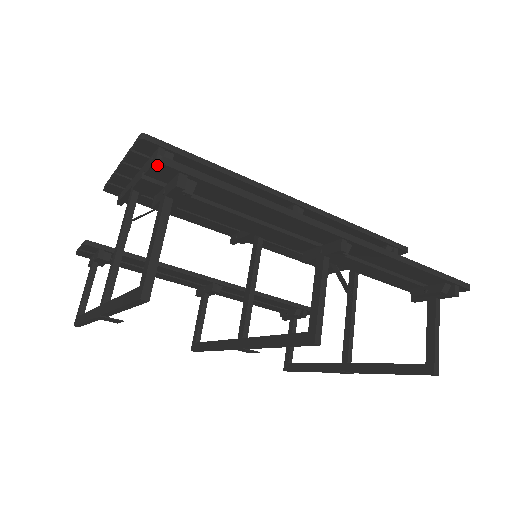
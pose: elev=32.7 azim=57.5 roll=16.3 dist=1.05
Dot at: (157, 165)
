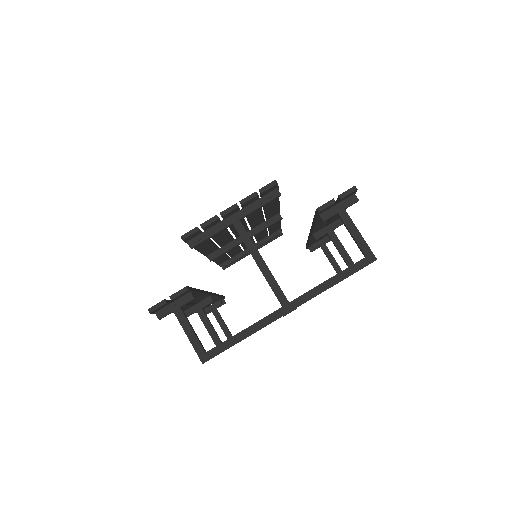
Dot at: (354, 191)
